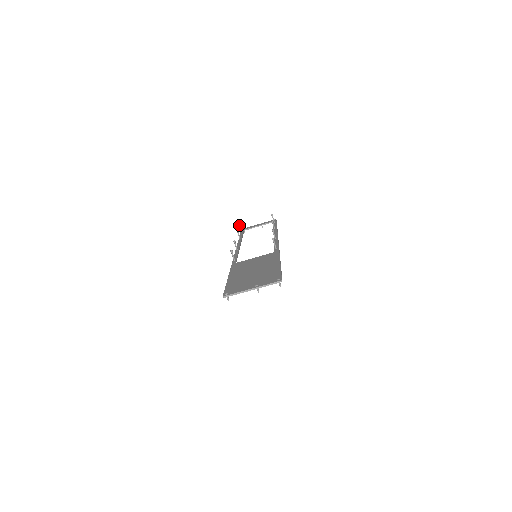
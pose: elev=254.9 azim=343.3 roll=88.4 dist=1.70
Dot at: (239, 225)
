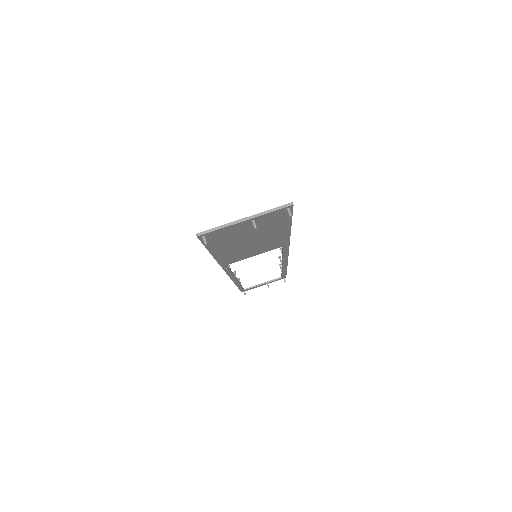
Dot at: (238, 279)
